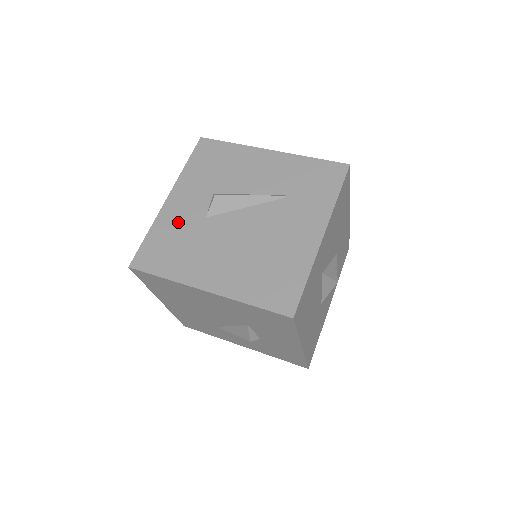
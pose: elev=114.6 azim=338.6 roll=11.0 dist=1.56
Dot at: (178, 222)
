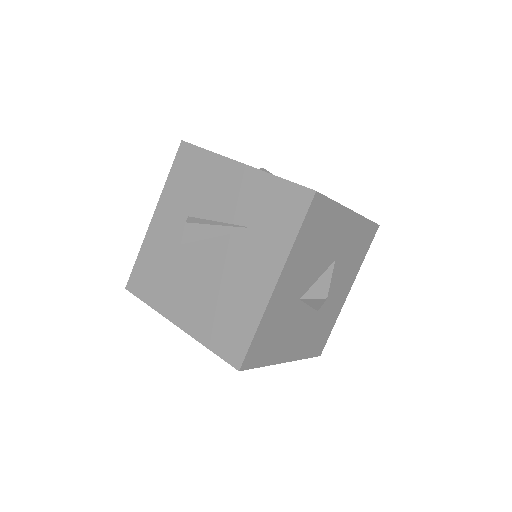
Dot at: (160, 246)
